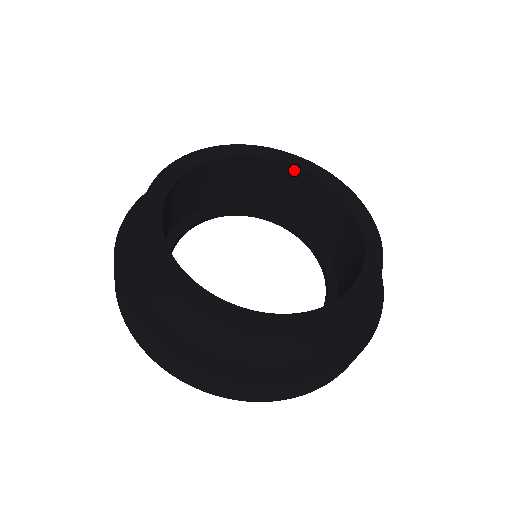
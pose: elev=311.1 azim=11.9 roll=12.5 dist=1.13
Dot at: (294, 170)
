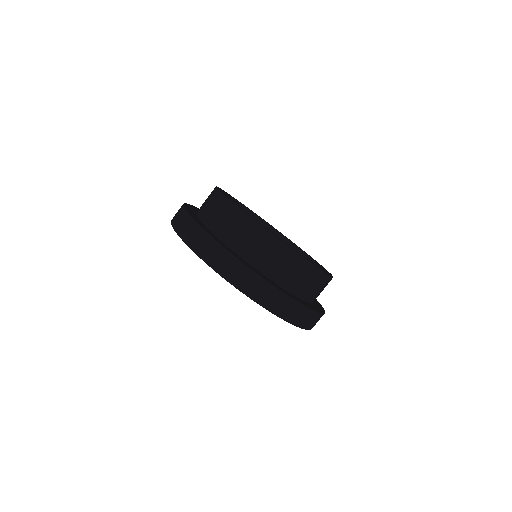
Dot at: occluded
